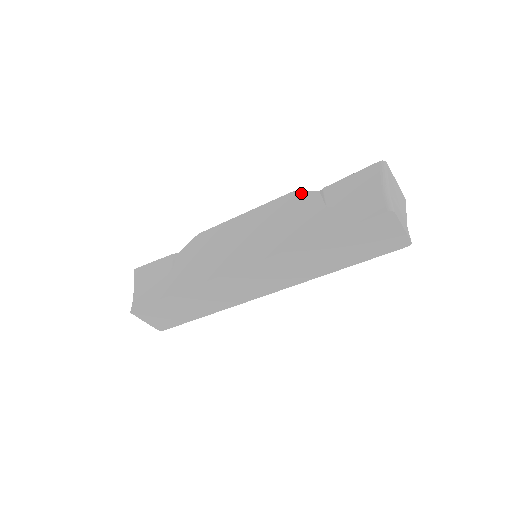
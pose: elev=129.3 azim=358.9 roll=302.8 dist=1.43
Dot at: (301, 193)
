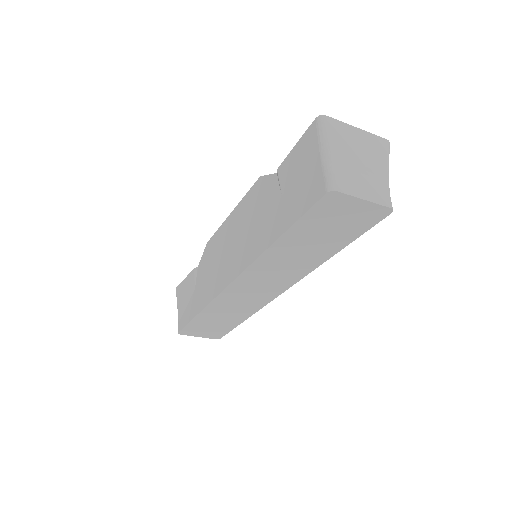
Dot at: (264, 178)
